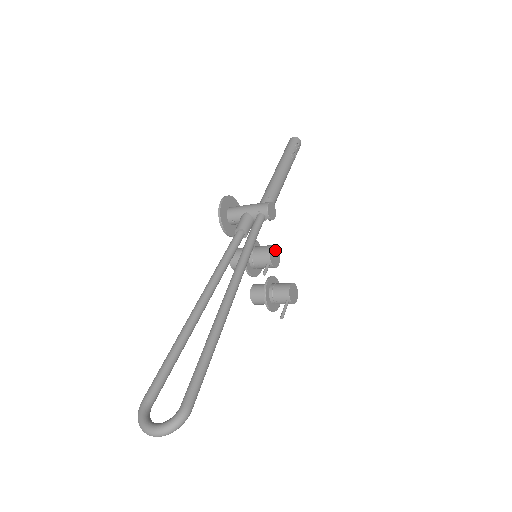
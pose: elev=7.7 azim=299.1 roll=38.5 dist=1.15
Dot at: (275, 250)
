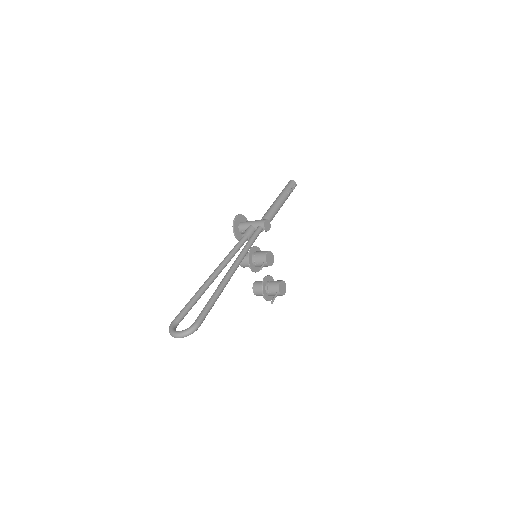
Dot at: (270, 254)
